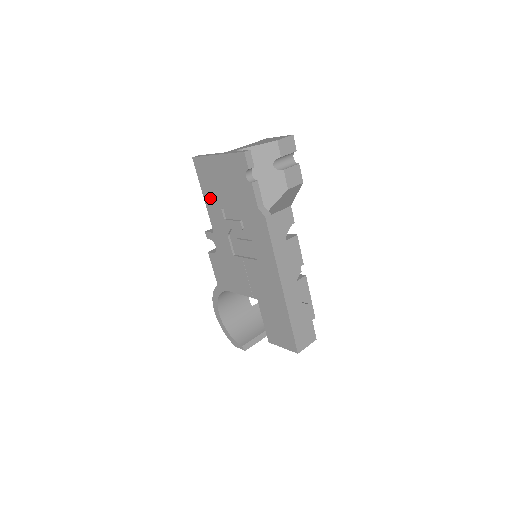
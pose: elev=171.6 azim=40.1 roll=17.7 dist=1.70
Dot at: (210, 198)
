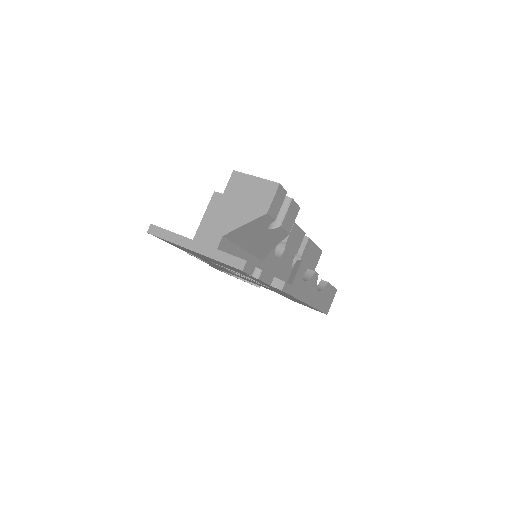
Dot at: occluded
